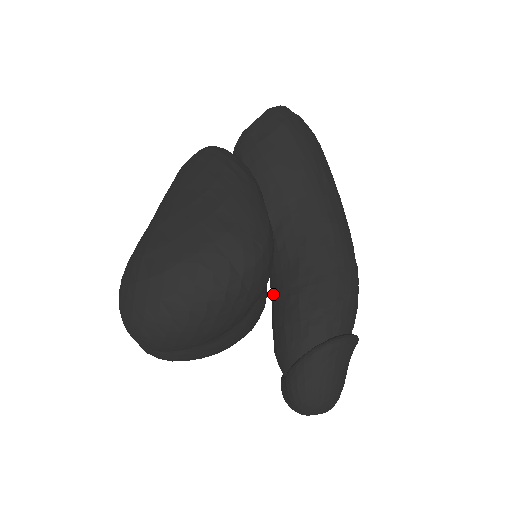
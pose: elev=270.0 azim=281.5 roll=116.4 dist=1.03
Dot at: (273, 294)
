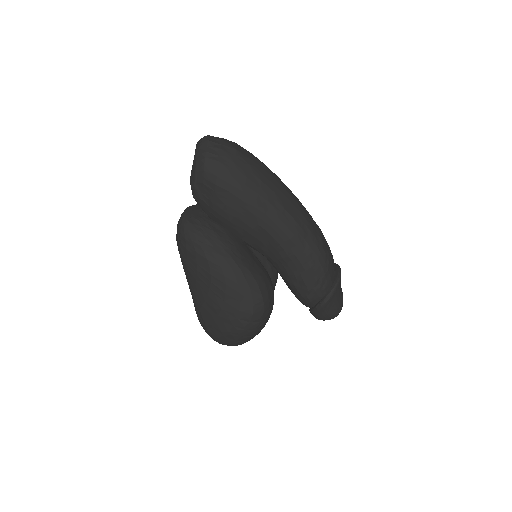
Dot at: occluded
